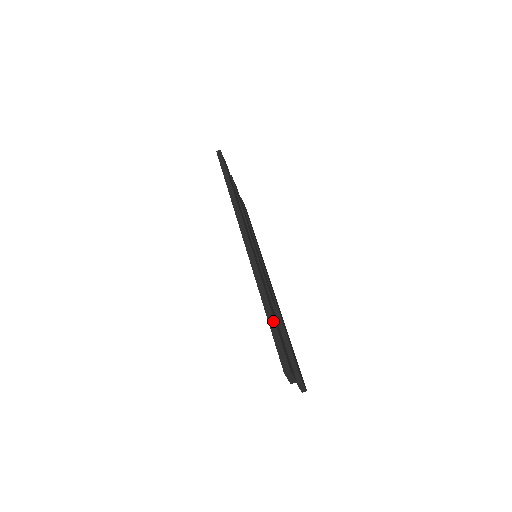
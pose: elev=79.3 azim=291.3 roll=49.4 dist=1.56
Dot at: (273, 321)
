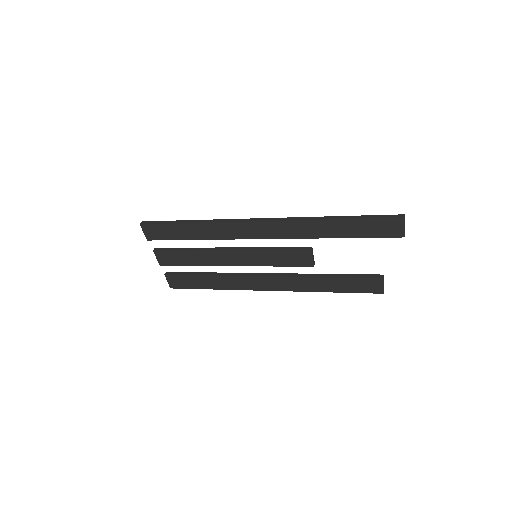
Dot at: (355, 216)
